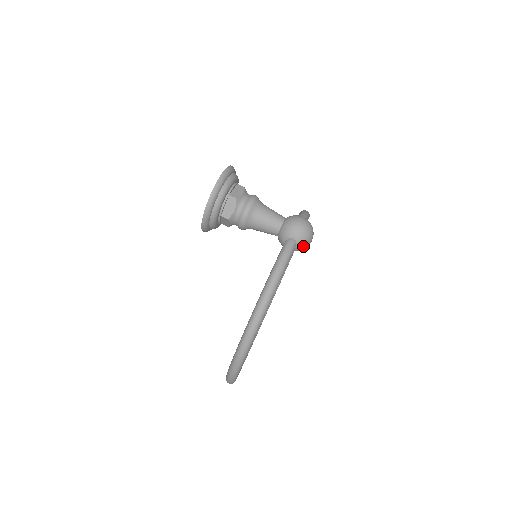
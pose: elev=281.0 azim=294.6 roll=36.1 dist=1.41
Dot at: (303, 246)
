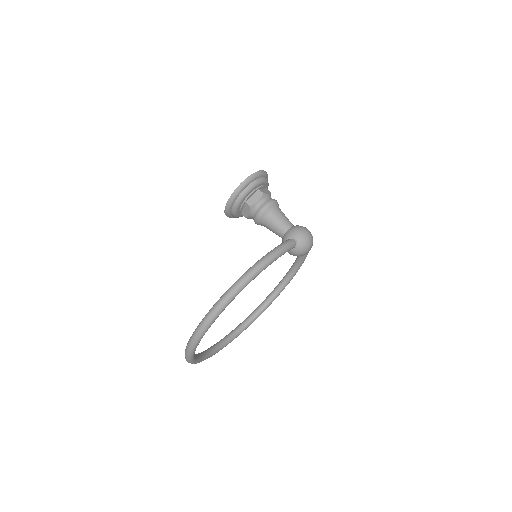
Dot at: (301, 249)
